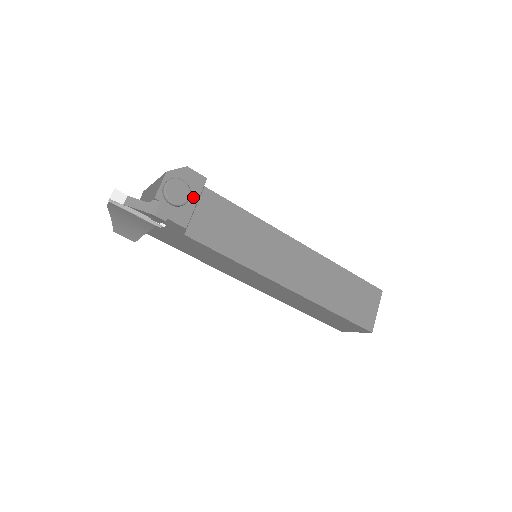
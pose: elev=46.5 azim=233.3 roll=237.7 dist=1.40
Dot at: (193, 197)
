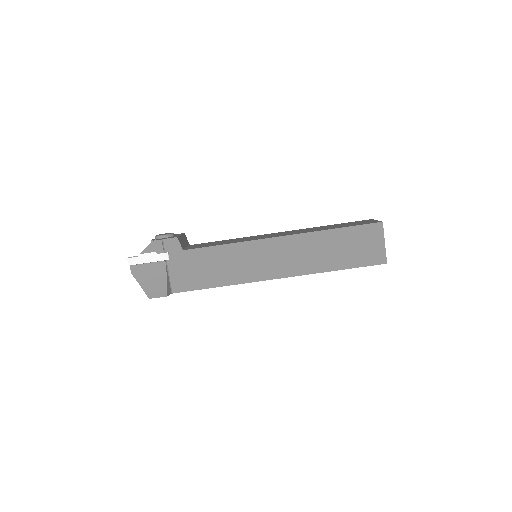
Dot at: (177, 235)
